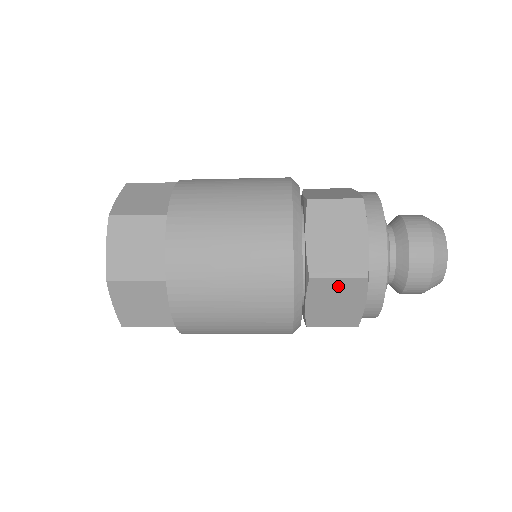
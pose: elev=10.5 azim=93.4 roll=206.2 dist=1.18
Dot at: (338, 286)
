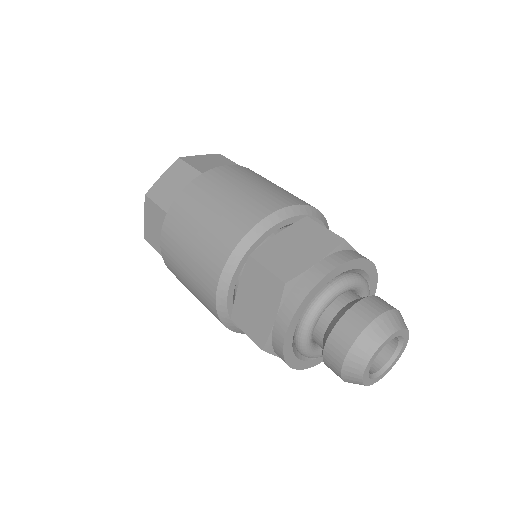
Dot at: occluded
